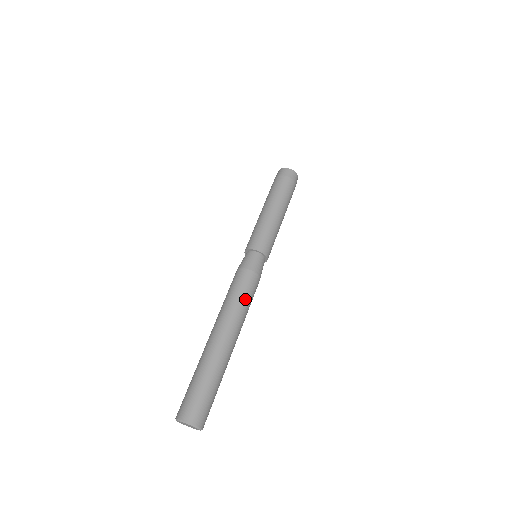
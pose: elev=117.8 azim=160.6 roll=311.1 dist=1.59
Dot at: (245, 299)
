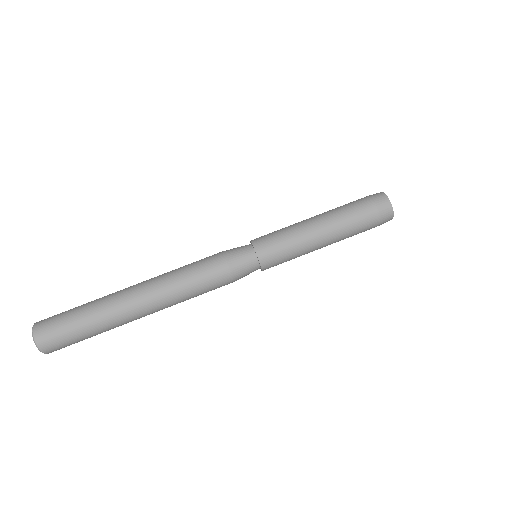
Dot at: (198, 295)
